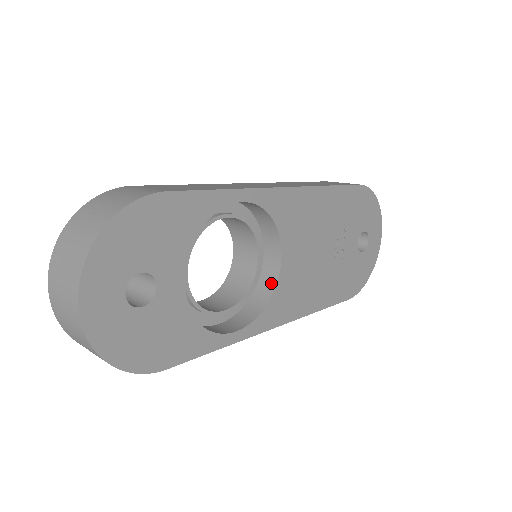
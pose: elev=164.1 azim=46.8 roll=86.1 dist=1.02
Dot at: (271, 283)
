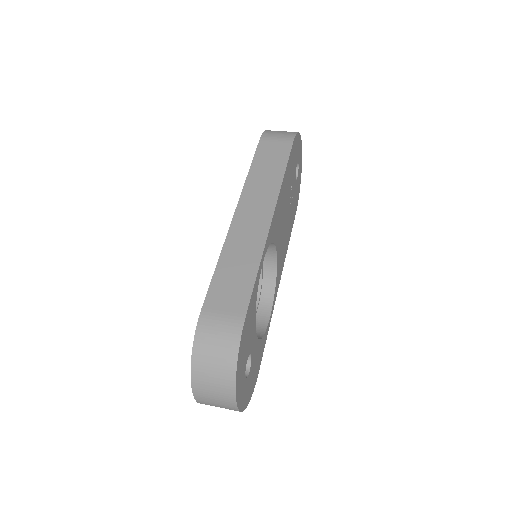
Dot at: (272, 267)
